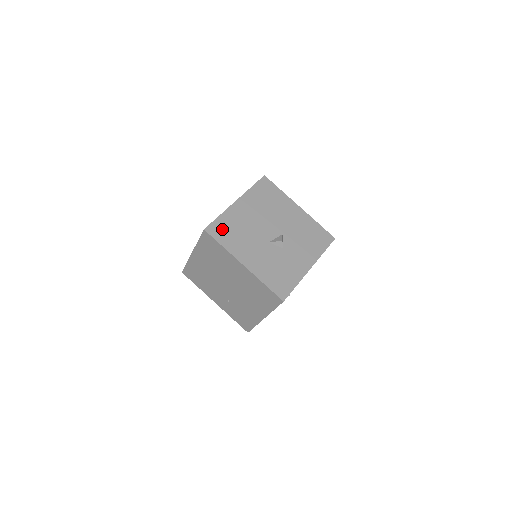
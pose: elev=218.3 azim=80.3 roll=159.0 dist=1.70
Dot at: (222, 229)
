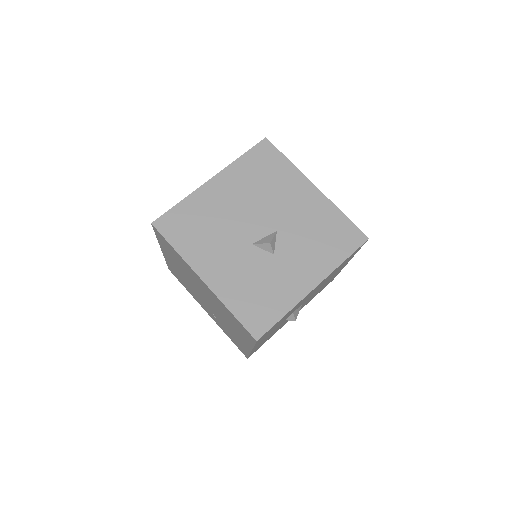
Dot at: (180, 223)
